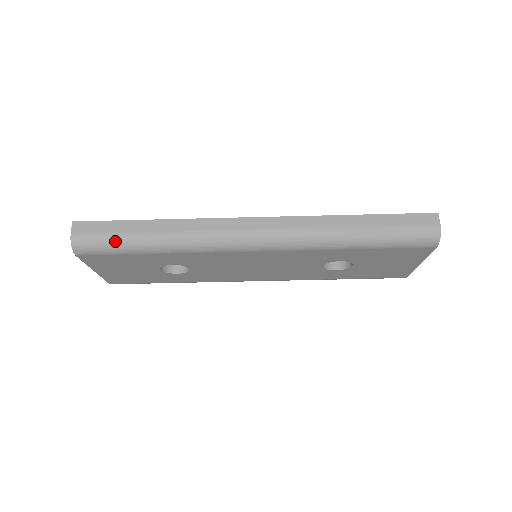
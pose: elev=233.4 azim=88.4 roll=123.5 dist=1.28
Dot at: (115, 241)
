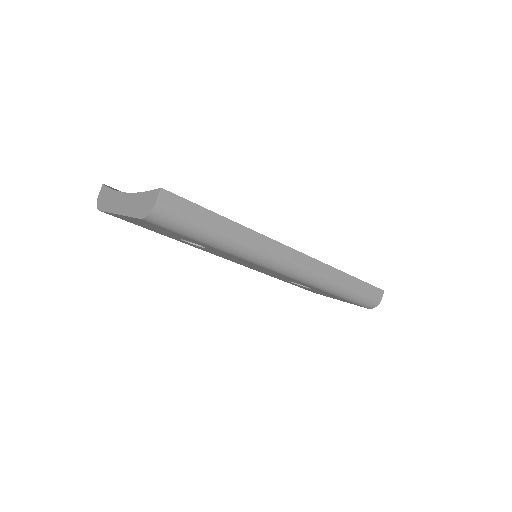
Dot at: (193, 228)
